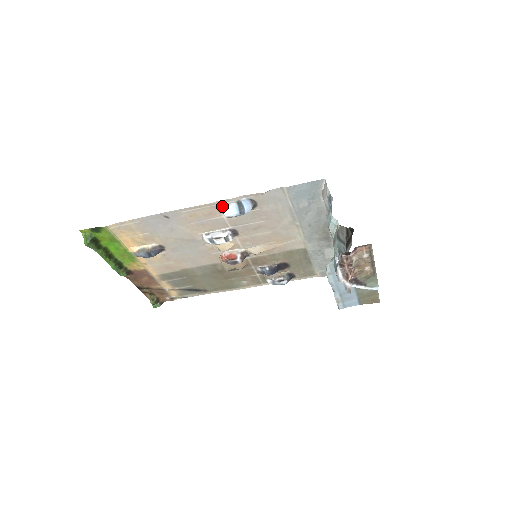
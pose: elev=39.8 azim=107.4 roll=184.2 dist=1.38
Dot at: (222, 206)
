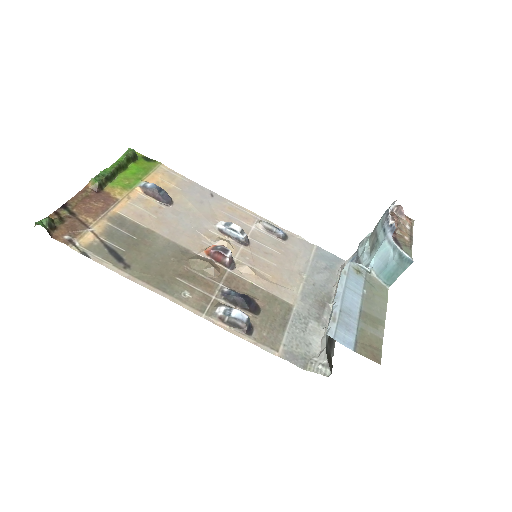
Dot at: occluded
